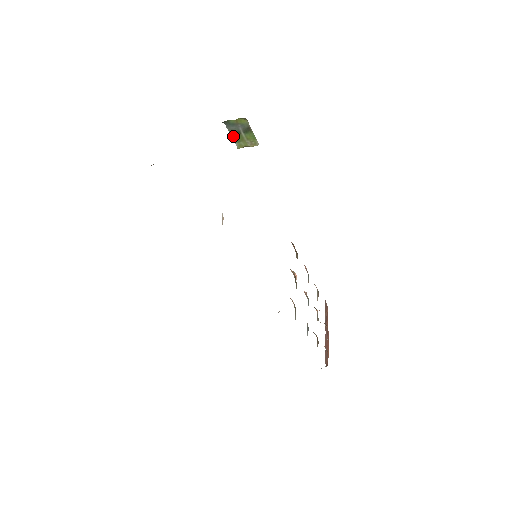
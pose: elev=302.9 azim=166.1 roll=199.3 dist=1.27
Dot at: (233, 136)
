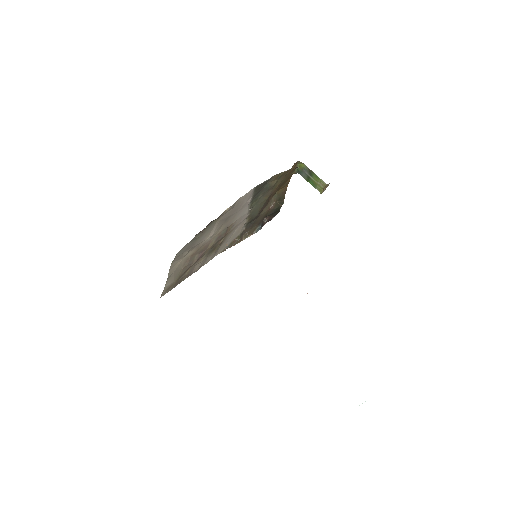
Dot at: (310, 183)
